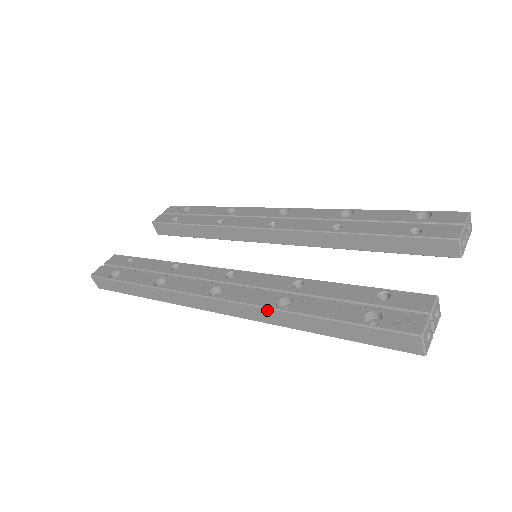
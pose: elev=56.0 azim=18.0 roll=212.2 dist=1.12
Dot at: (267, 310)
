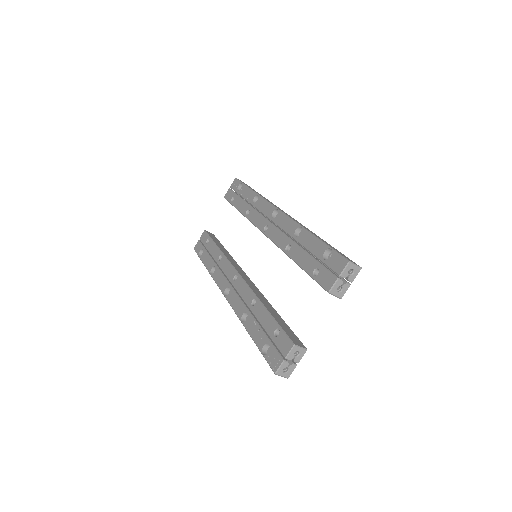
Dot at: (239, 318)
